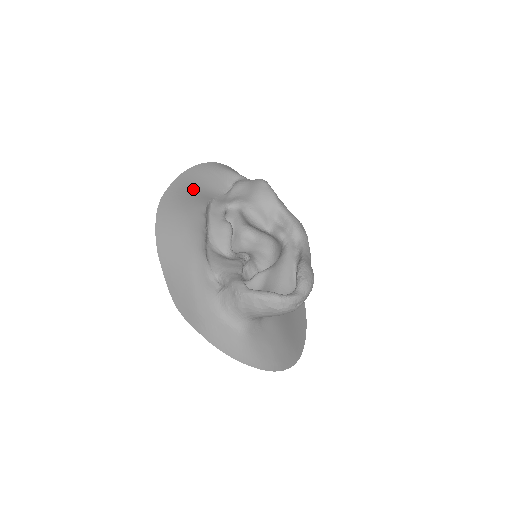
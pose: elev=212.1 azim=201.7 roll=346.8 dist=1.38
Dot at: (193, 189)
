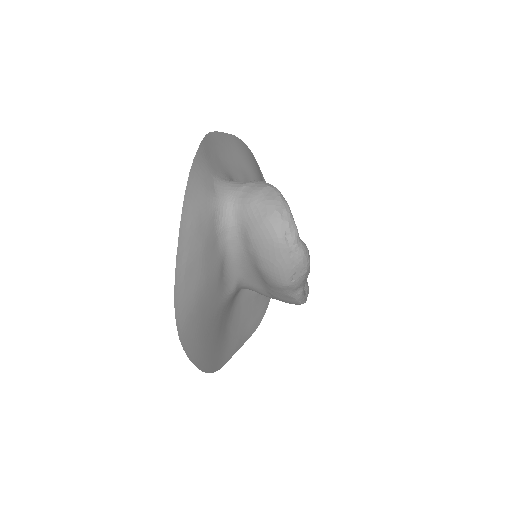
Dot at: occluded
